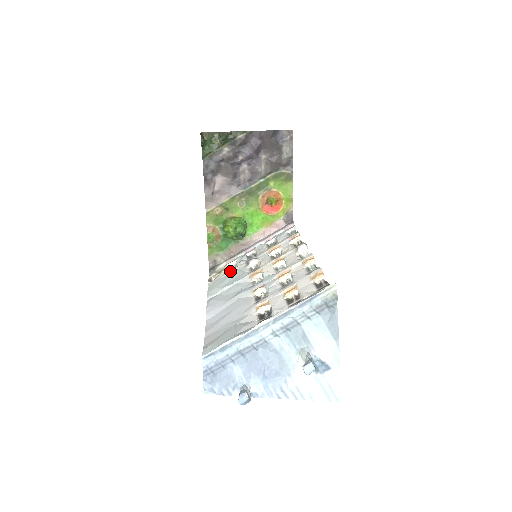
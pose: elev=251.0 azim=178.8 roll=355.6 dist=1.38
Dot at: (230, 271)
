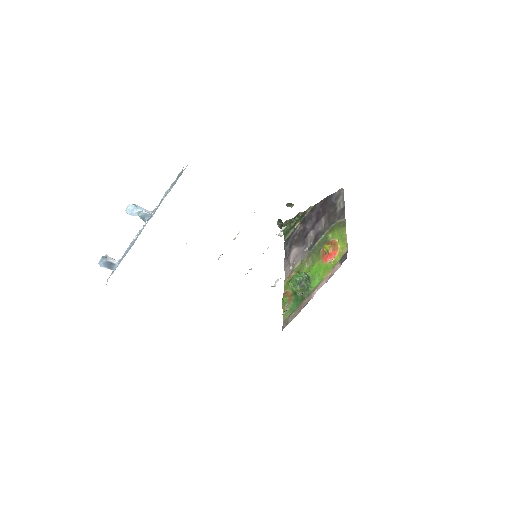
Dot at: occluded
